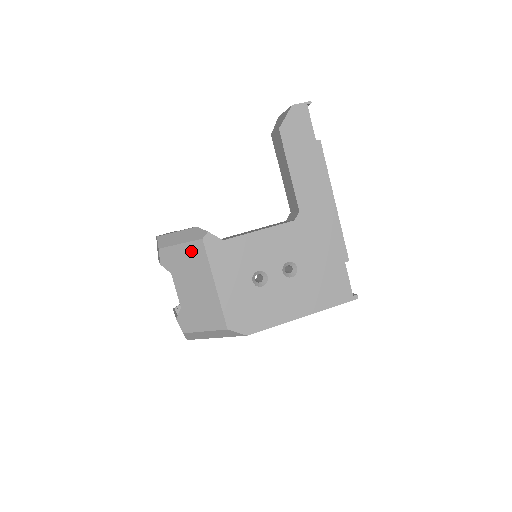
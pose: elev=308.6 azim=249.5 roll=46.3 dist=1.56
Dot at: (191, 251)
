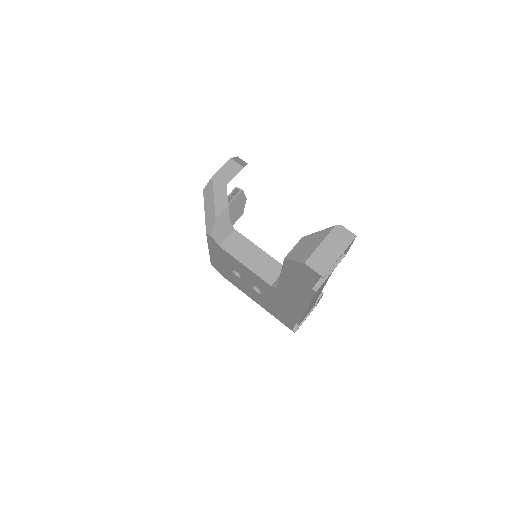
Dot at: occluded
